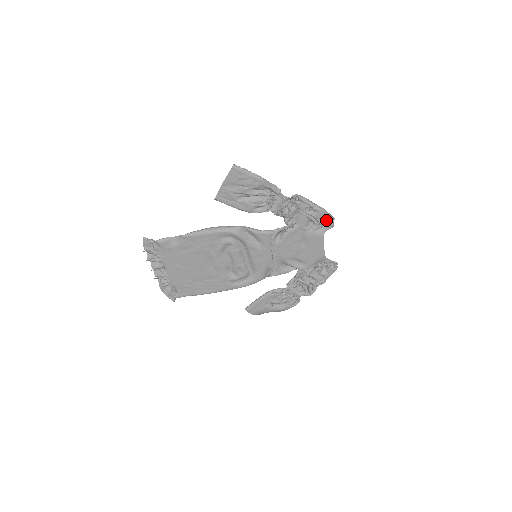
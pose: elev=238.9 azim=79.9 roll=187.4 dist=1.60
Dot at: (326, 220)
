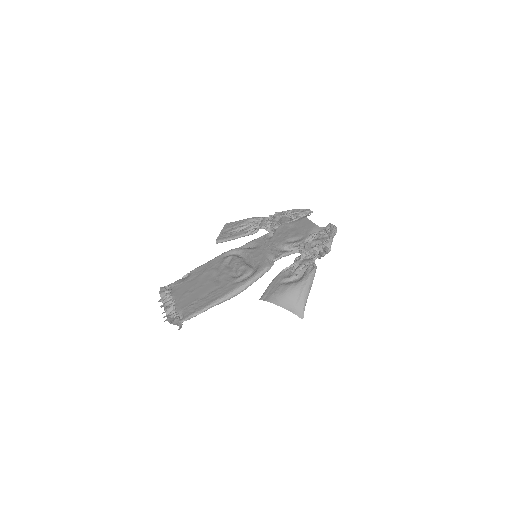
Dot at: (303, 211)
